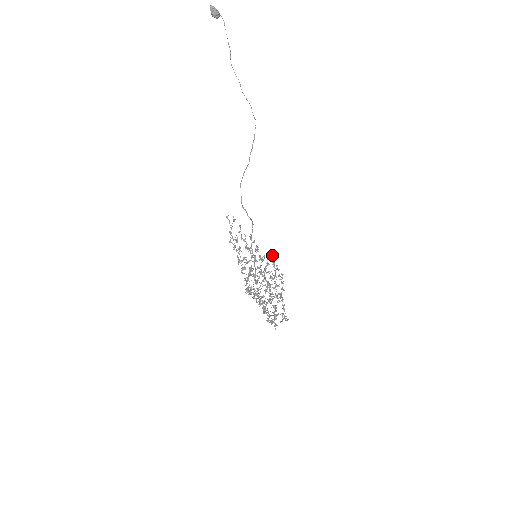
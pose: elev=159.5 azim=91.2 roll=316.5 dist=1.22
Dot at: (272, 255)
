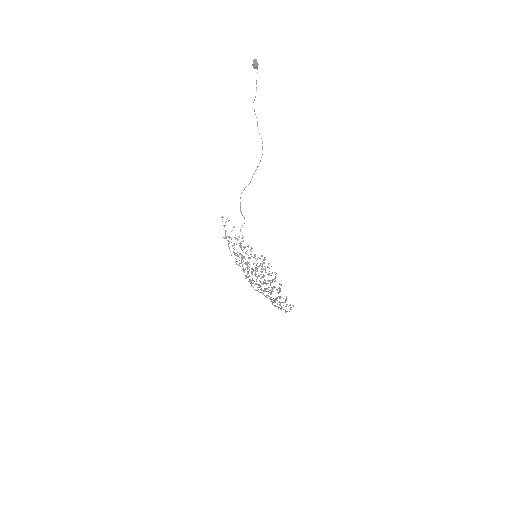
Dot at: (262, 255)
